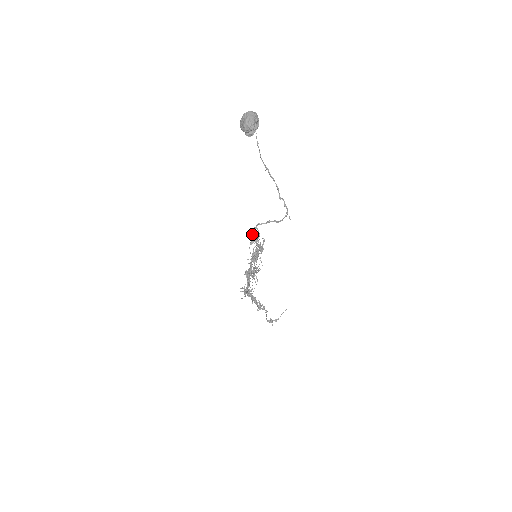
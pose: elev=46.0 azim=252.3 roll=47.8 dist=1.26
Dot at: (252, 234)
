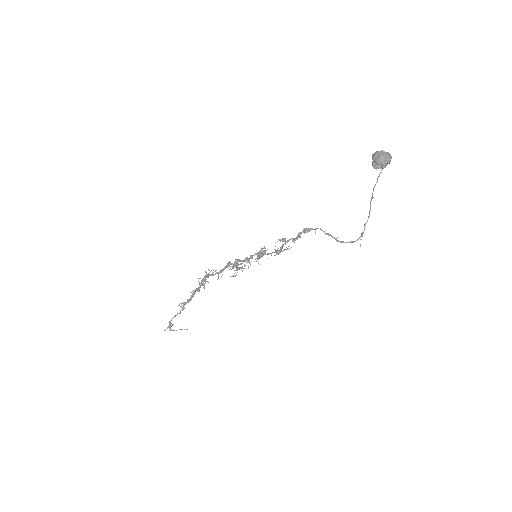
Dot at: (303, 231)
